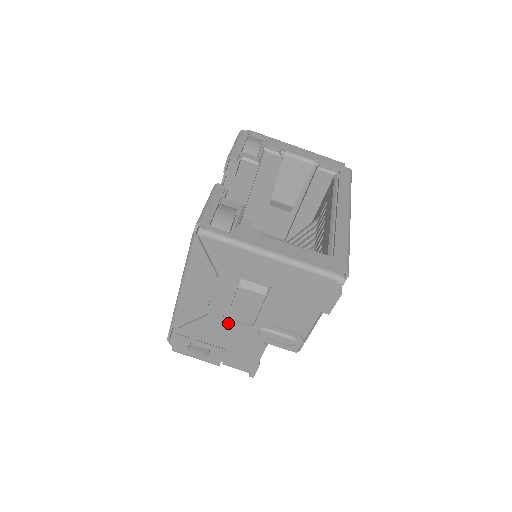
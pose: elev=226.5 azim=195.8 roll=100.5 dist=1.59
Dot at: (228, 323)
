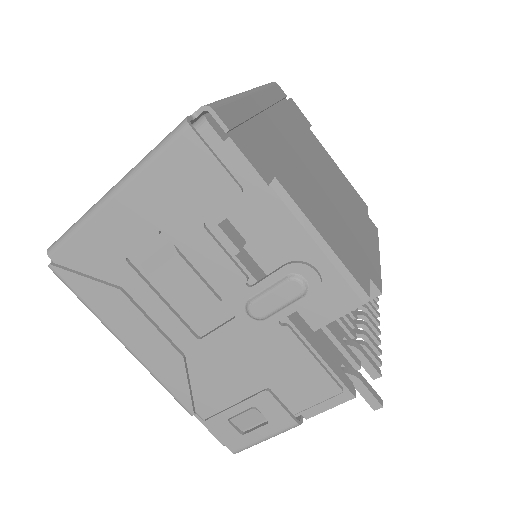
Dot at: (214, 343)
